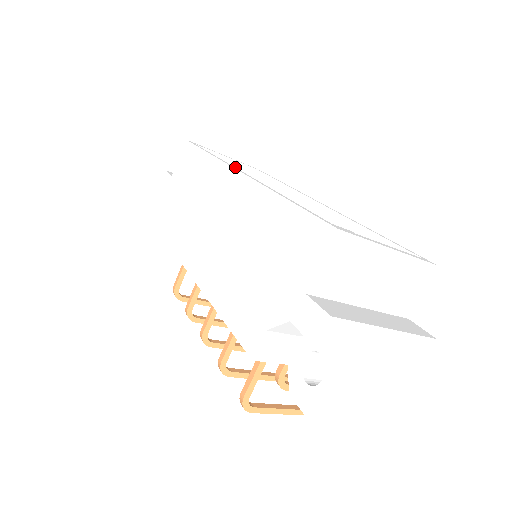
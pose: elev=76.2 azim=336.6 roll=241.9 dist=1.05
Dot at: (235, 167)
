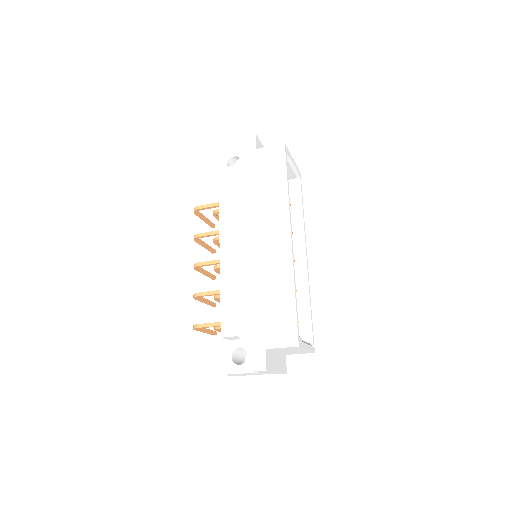
Dot at: (292, 171)
